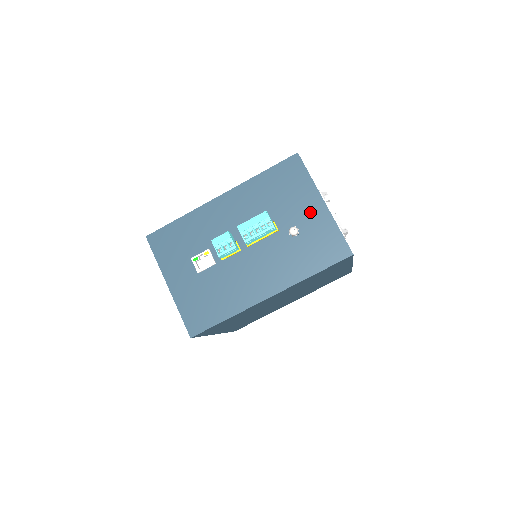
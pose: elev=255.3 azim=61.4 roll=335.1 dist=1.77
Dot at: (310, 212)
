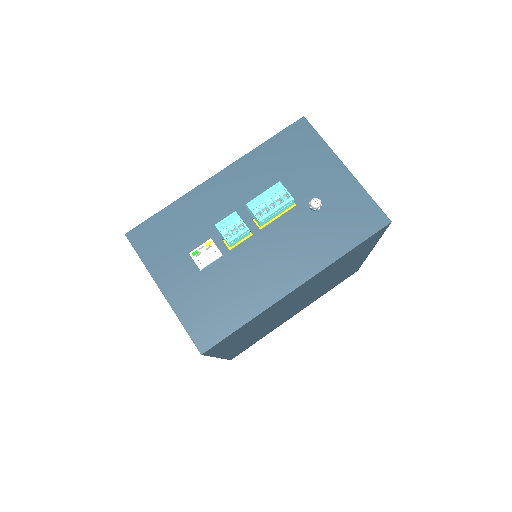
Dot at: (331, 180)
